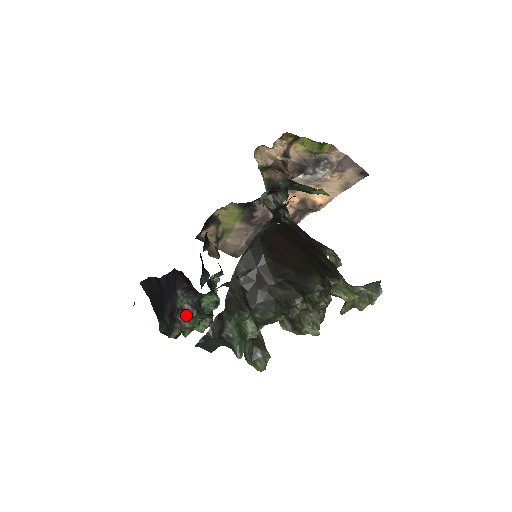
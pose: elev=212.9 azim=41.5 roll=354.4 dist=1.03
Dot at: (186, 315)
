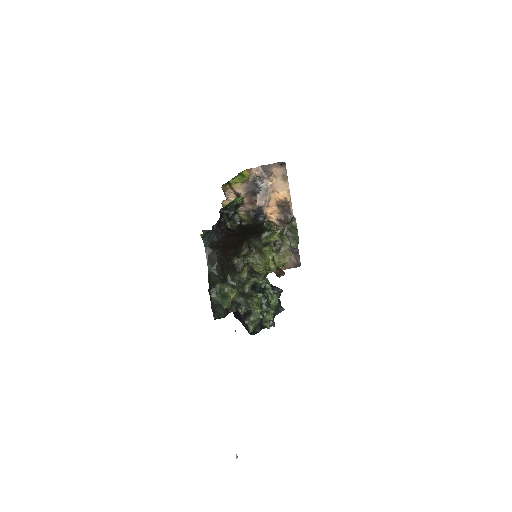
Dot at: (247, 314)
